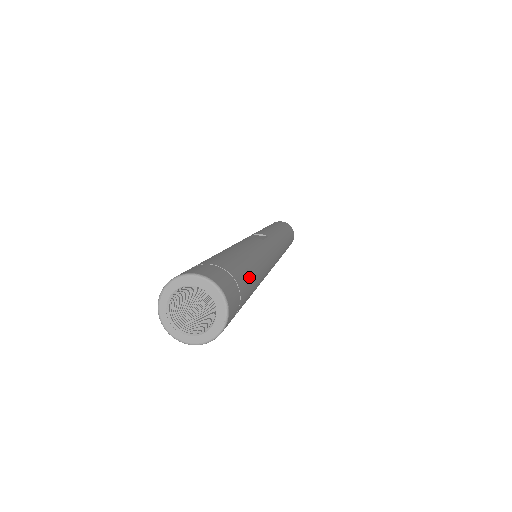
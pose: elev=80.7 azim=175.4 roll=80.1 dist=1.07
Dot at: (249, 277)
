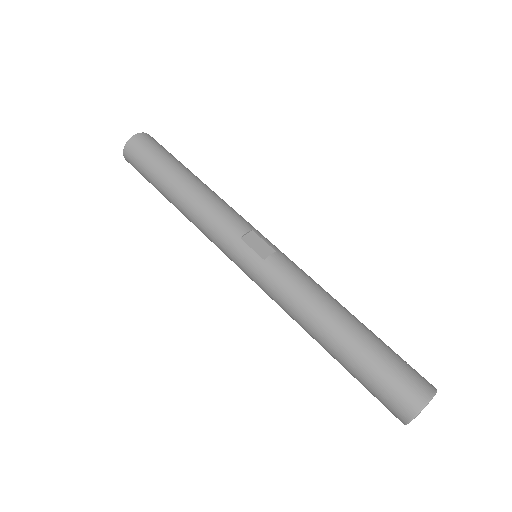
Dot at: (376, 336)
